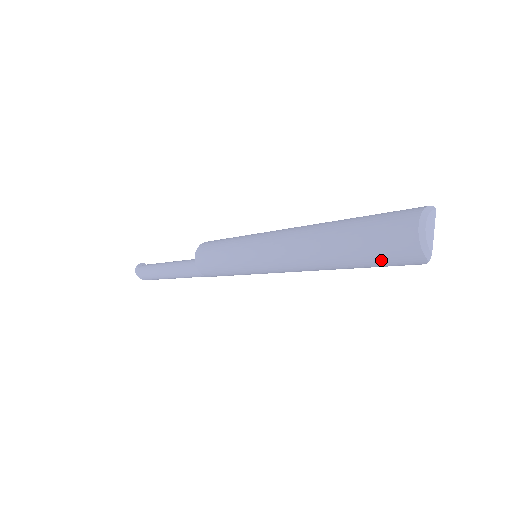
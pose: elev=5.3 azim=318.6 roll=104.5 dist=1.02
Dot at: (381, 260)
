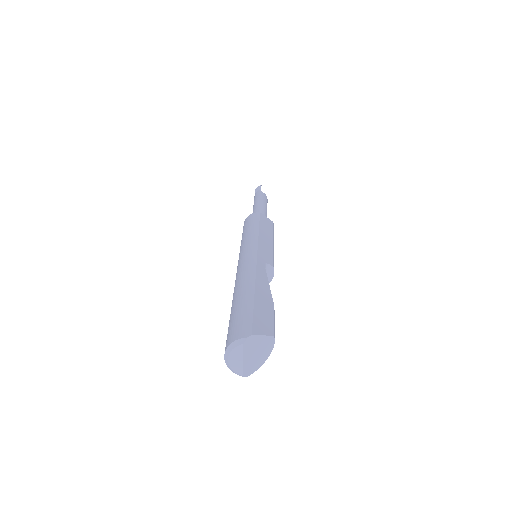
Dot at: occluded
